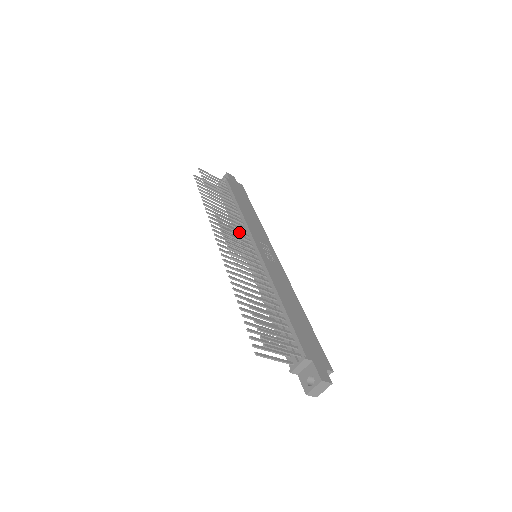
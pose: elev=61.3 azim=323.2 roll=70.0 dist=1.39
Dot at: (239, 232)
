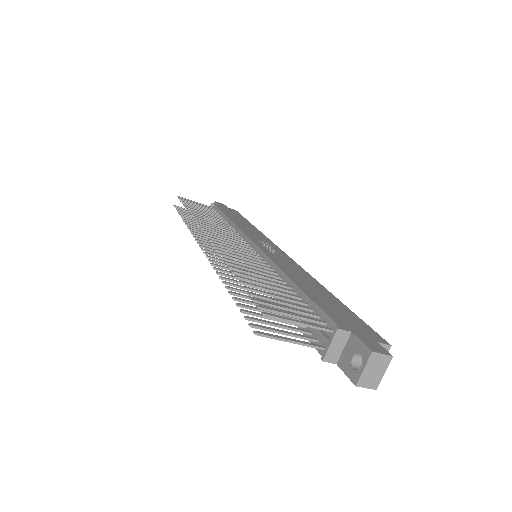
Dot at: (229, 234)
